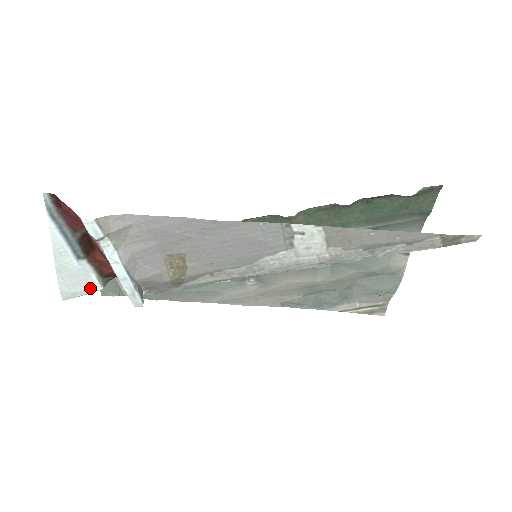
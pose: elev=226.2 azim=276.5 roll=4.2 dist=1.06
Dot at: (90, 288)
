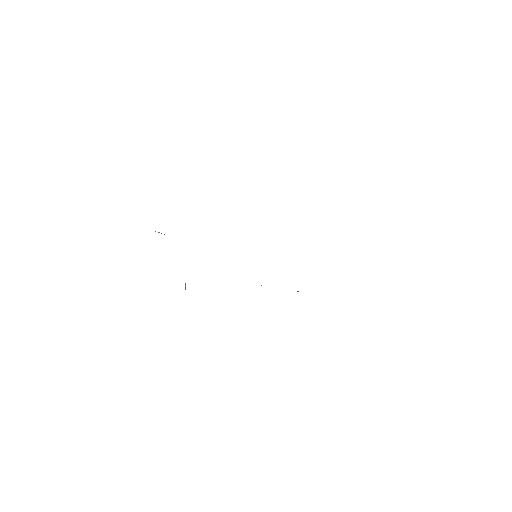
Dot at: occluded
